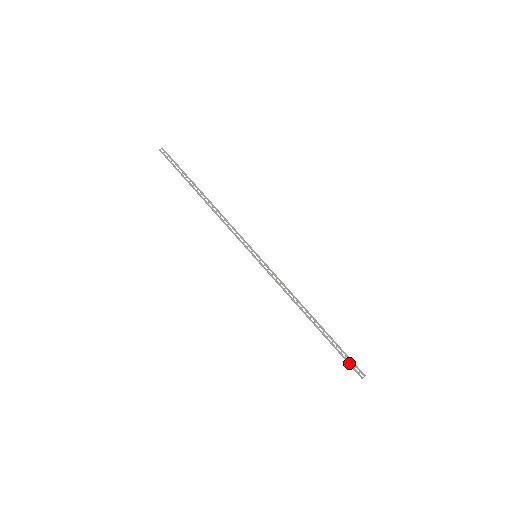
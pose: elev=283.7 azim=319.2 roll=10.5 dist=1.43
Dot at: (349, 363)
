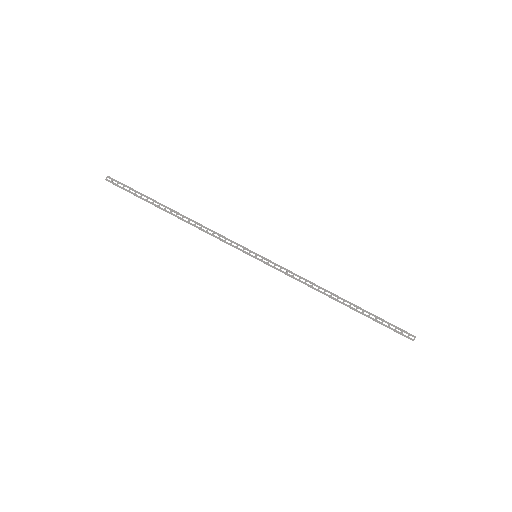
Dot at: (394, 330)
